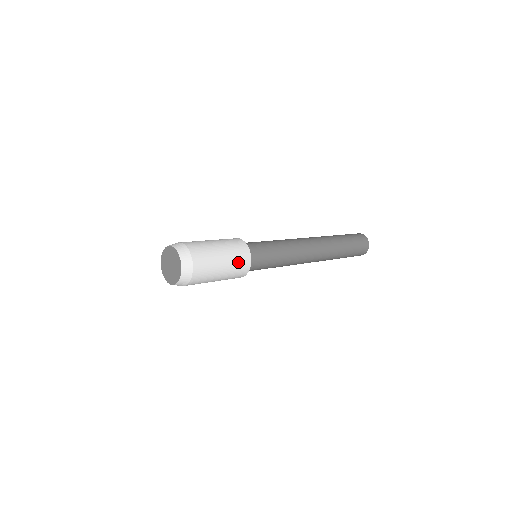
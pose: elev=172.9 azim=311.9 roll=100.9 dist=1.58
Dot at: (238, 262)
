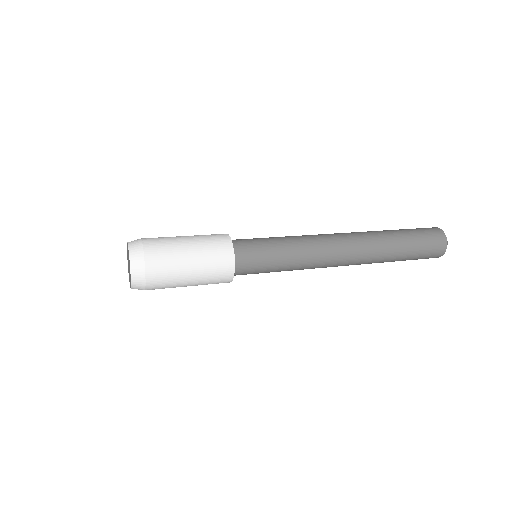
Dot at: (213, 278)
